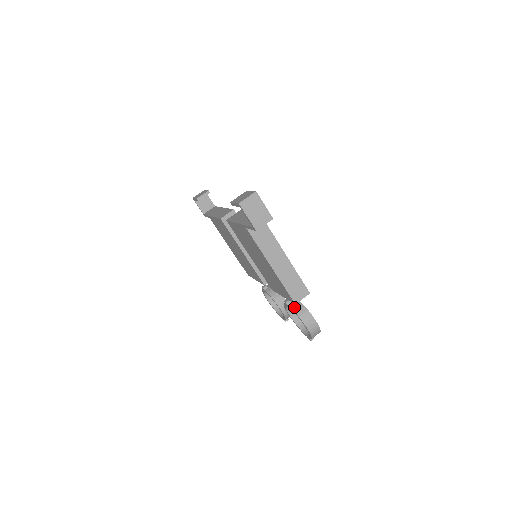
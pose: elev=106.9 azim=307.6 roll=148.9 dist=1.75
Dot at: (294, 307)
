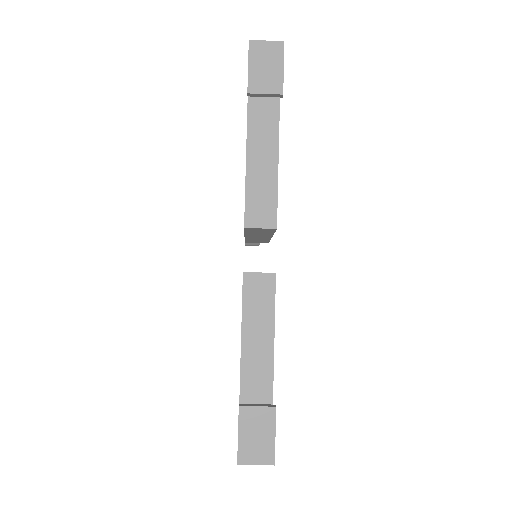
Dot at: occluded
